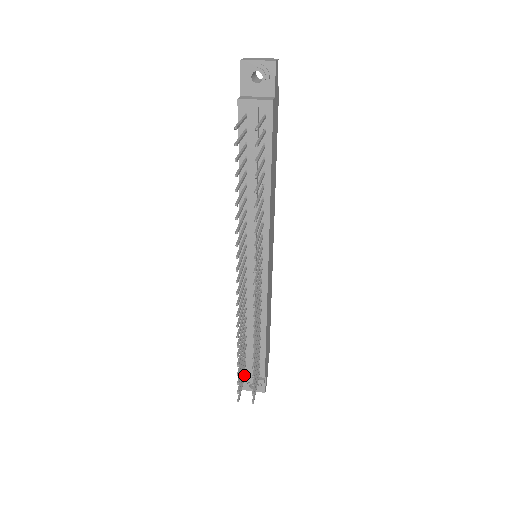
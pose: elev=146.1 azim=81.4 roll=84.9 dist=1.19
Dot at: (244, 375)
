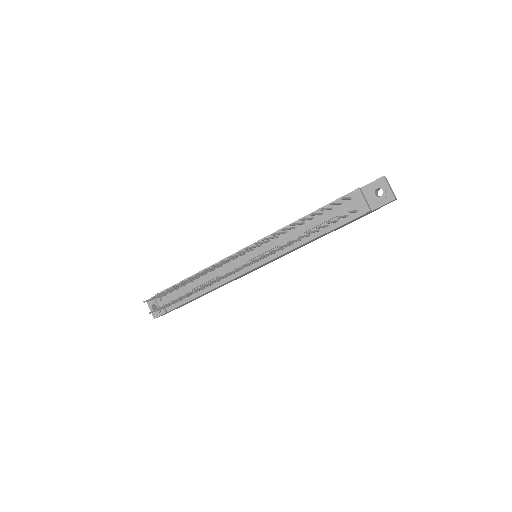
Dot at: (162, 296)
